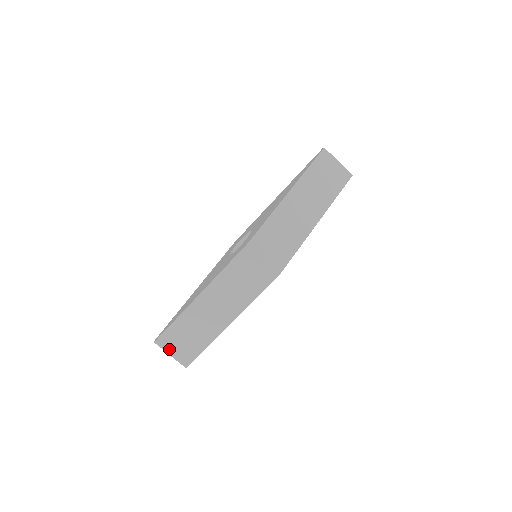
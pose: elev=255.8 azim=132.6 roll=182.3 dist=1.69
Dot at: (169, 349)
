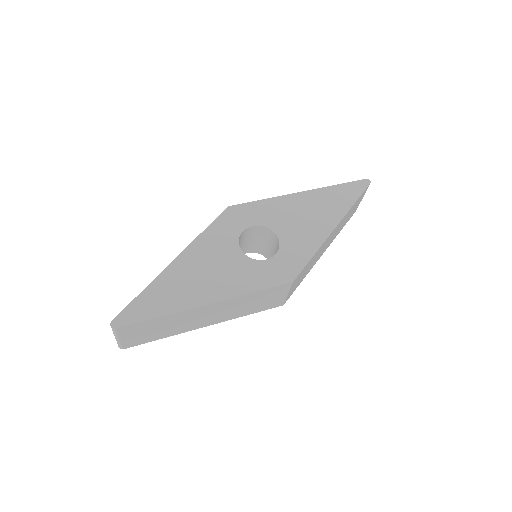
Dot at: (123, 335)
